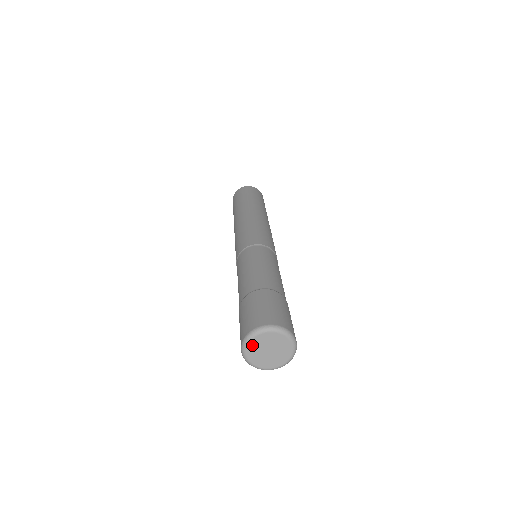
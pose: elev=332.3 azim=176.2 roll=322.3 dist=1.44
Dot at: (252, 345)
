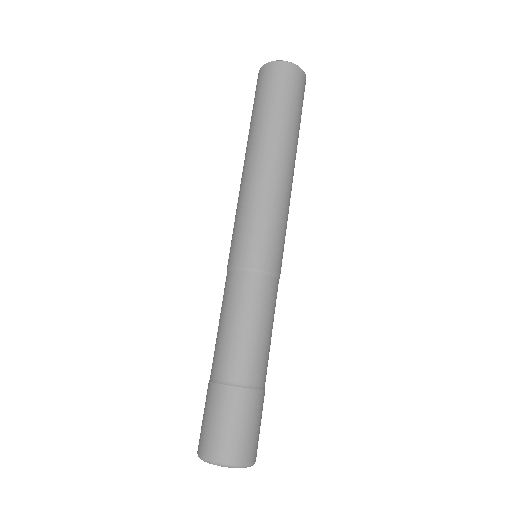
Dot at: (215, 464)
